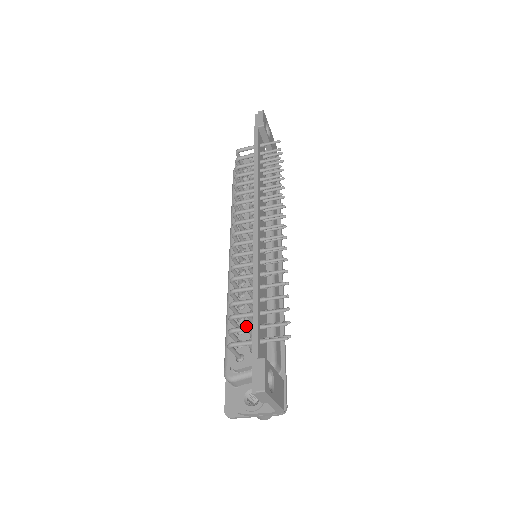
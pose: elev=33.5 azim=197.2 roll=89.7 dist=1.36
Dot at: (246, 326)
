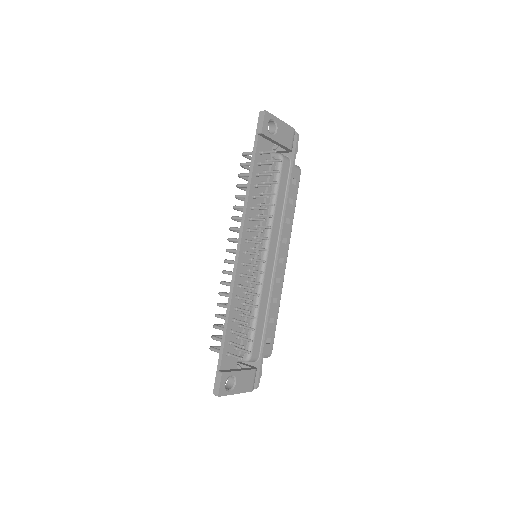
Dot at: (220, 339)
